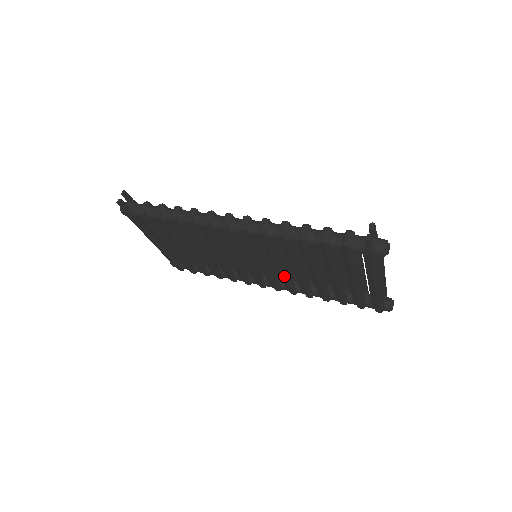
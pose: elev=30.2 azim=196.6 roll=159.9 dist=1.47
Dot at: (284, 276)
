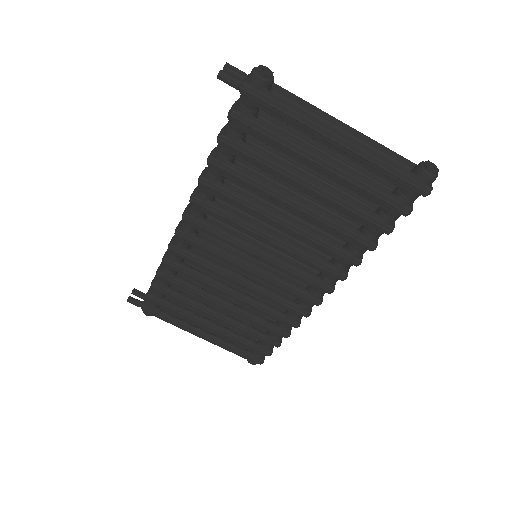
Dot at: (293, 252)
